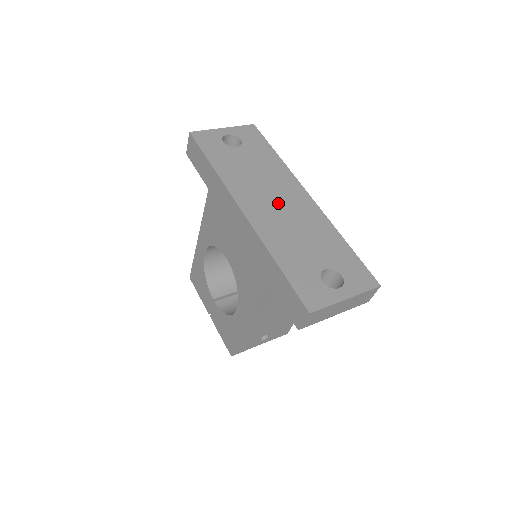
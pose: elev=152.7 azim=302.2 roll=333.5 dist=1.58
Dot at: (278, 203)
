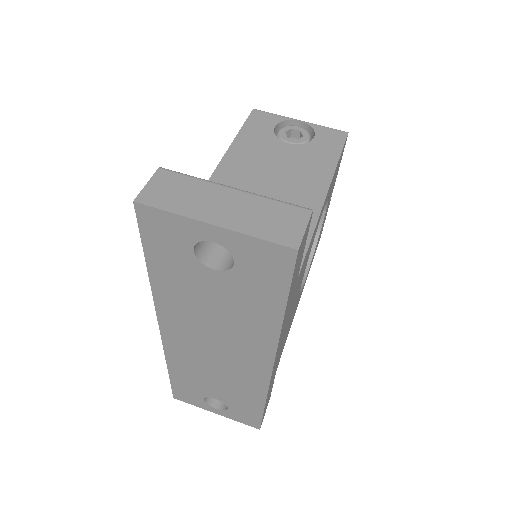
Dot at: (215, 350)
